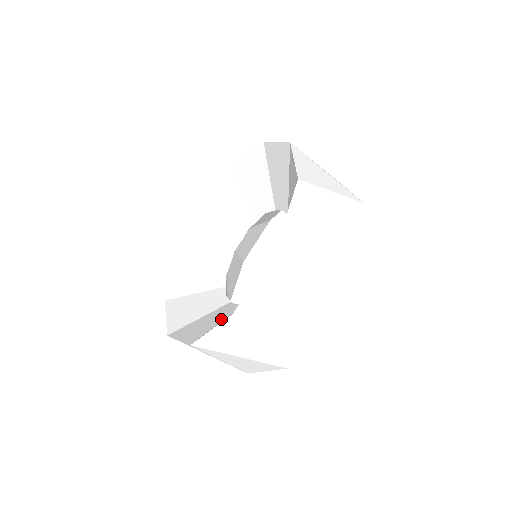
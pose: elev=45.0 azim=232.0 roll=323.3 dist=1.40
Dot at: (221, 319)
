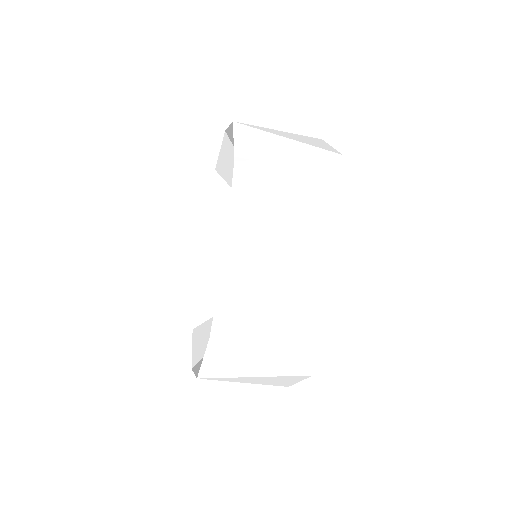
Dot at: occluded
